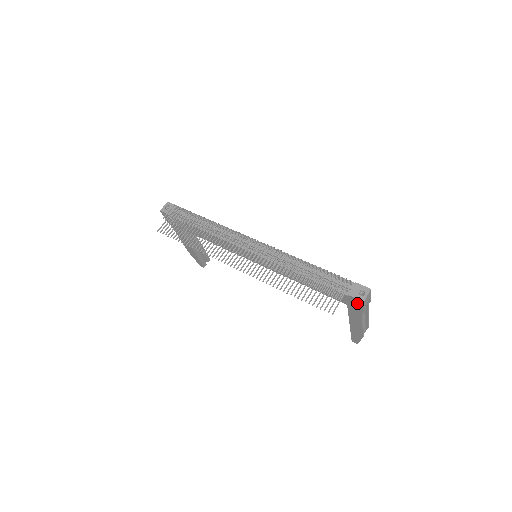
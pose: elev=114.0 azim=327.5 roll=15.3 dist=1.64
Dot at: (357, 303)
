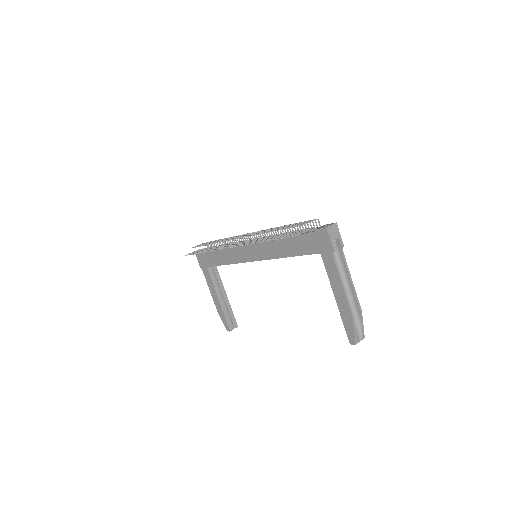
Dot at: (324, 238)
